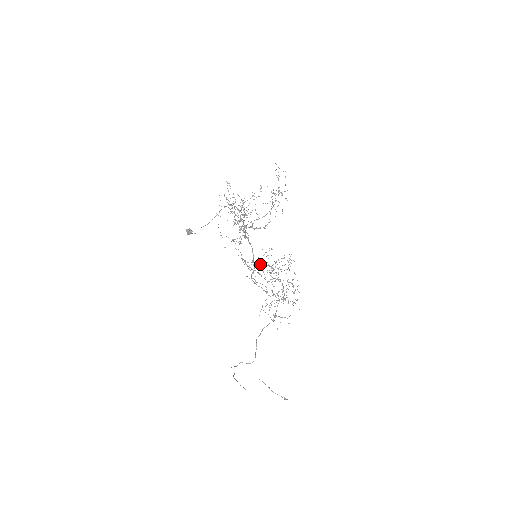
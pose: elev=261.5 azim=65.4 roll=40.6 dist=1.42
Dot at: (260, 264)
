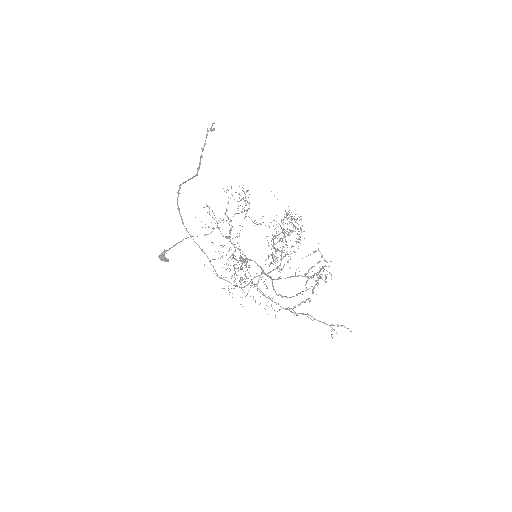
Dot at: (273, 270)
